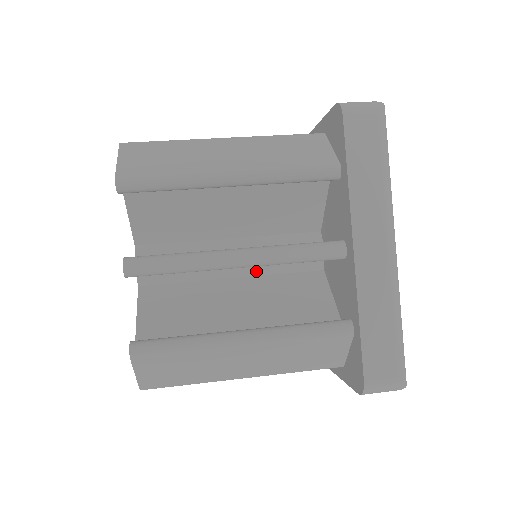
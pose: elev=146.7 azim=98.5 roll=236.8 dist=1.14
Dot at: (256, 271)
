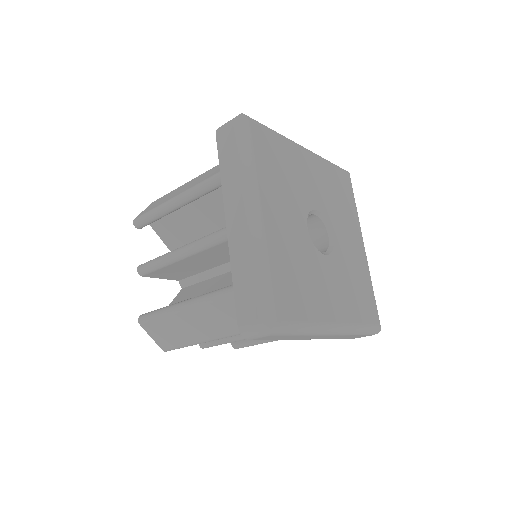
Dot at: occluded
